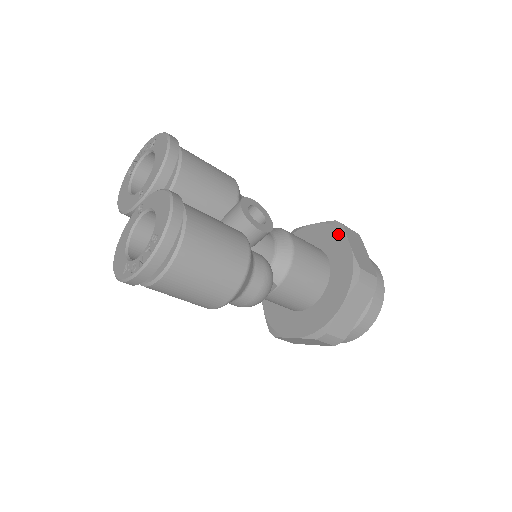
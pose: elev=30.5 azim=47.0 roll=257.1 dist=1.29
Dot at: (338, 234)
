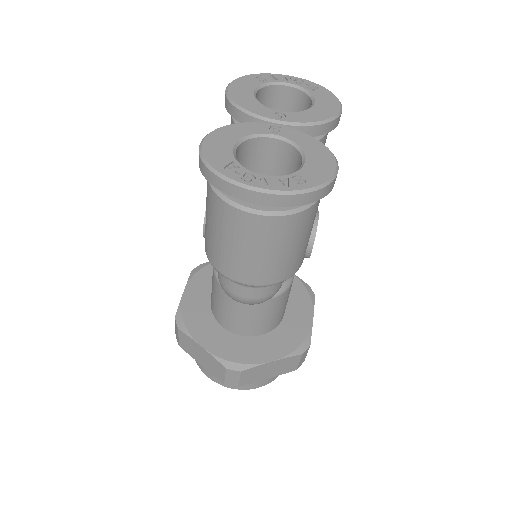
Dot at: (307, 299)
